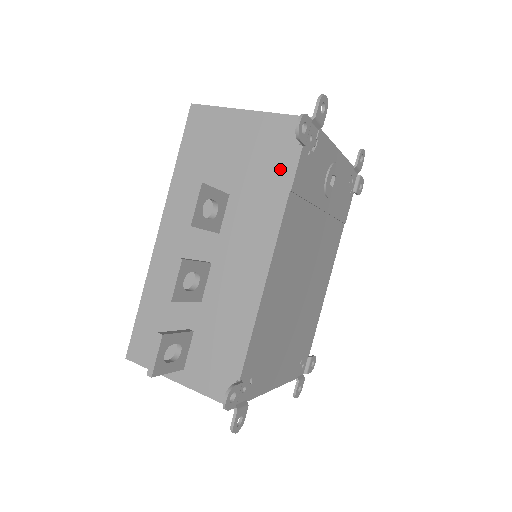
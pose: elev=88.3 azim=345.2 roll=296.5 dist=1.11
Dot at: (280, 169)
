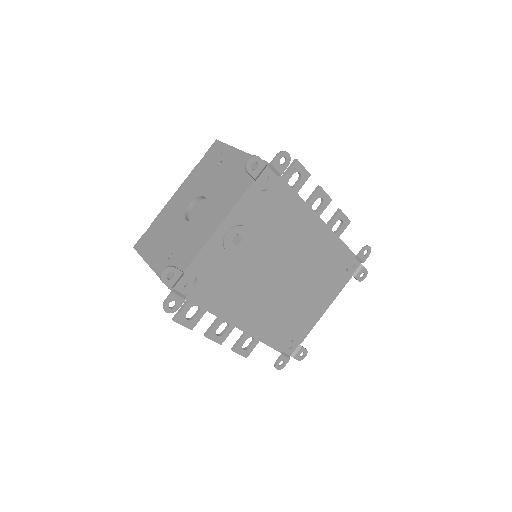
Dot at: occluded
